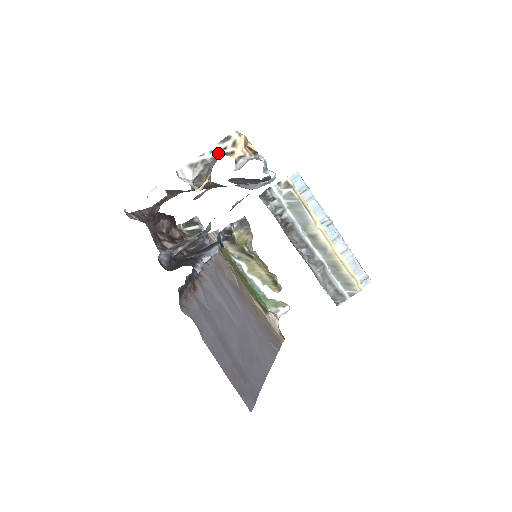
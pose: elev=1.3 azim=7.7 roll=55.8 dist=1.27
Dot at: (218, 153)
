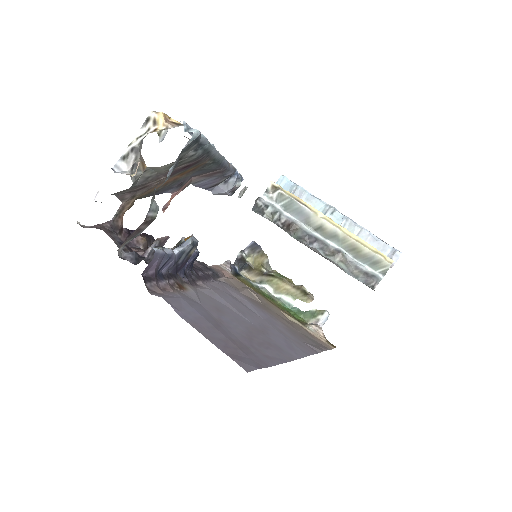
Dot at: (143, 136)
